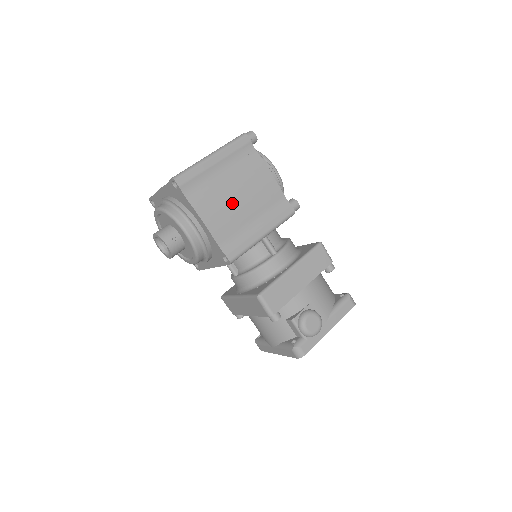
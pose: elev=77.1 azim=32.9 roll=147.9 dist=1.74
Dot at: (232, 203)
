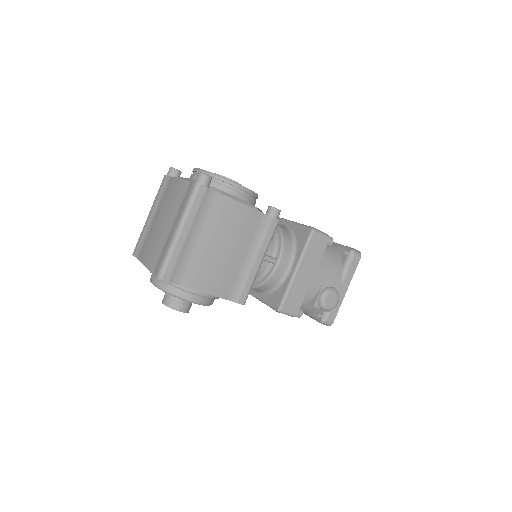
Dot at: (220, 258)
